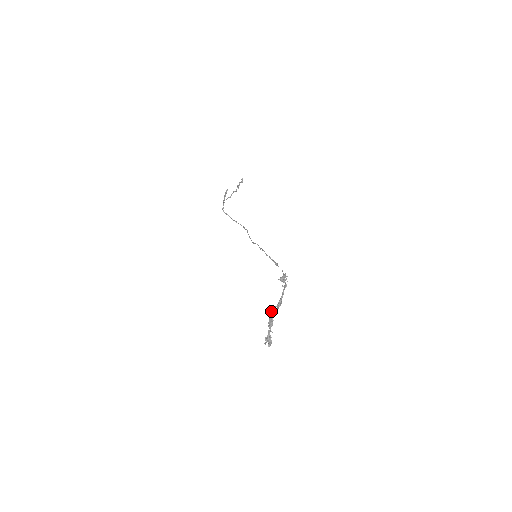
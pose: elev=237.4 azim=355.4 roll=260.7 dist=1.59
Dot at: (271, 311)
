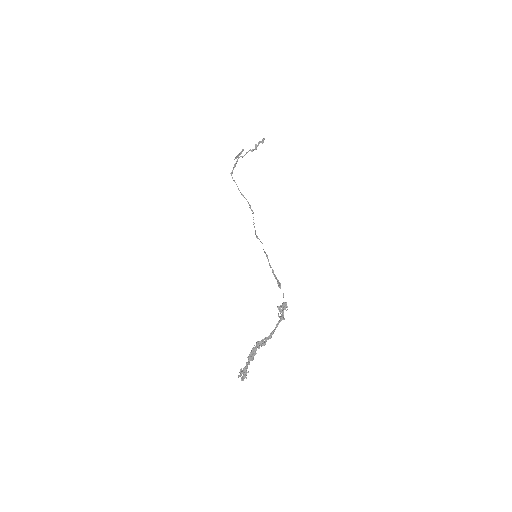
Dot at: (257, 342)
